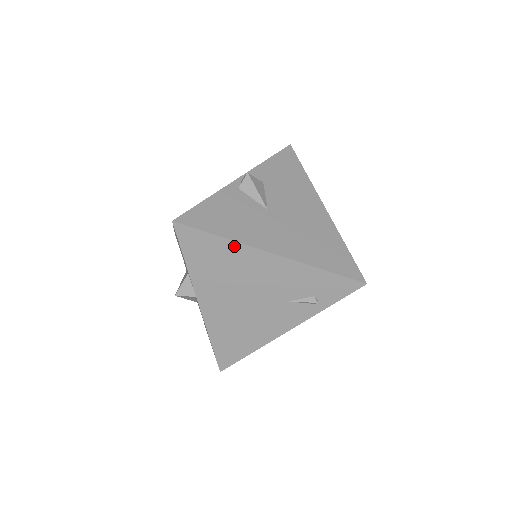
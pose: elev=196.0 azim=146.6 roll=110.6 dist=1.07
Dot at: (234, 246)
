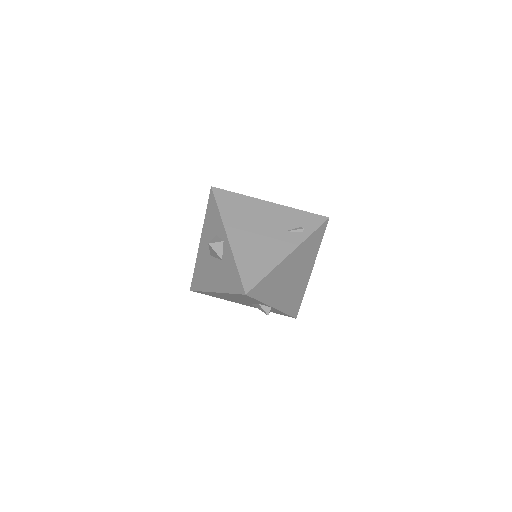
Dot at: (247, 199)
